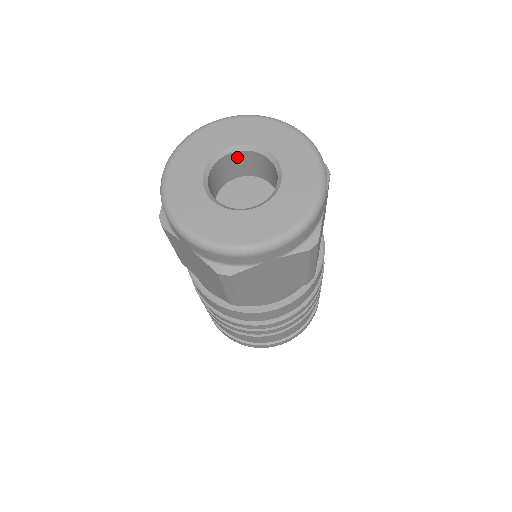
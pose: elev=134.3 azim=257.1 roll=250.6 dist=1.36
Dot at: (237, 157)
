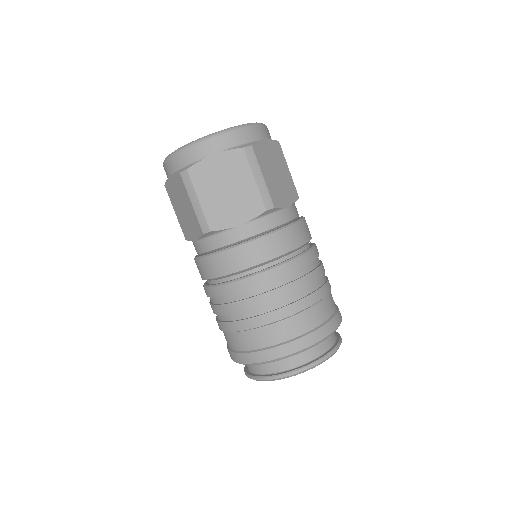
Dot at: occluded
